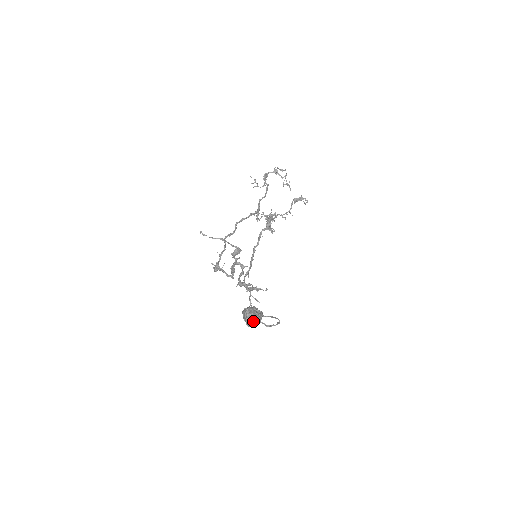
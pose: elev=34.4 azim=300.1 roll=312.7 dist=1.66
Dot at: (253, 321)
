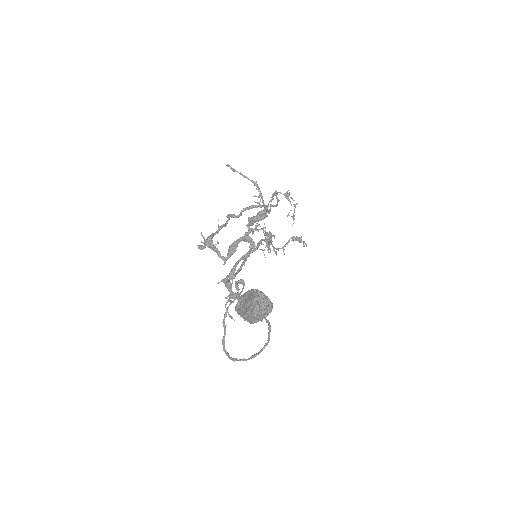
Dot at: (264, 305)
